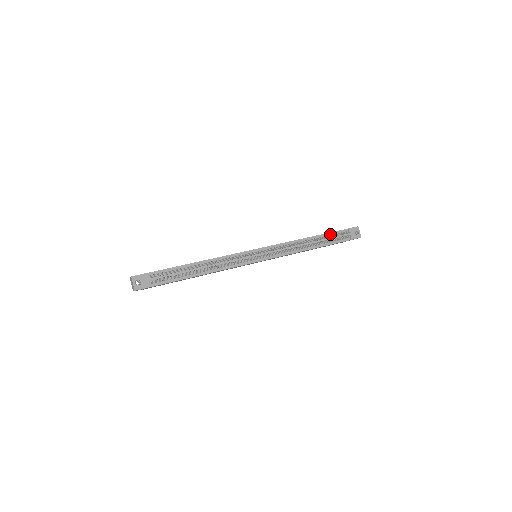
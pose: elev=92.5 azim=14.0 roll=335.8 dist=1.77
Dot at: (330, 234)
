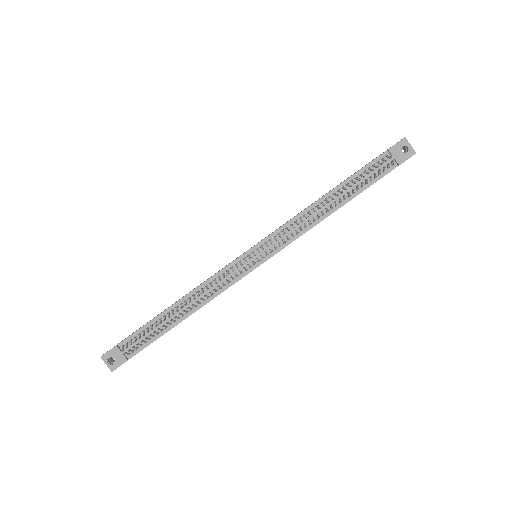
Dot at: (359, 173)
